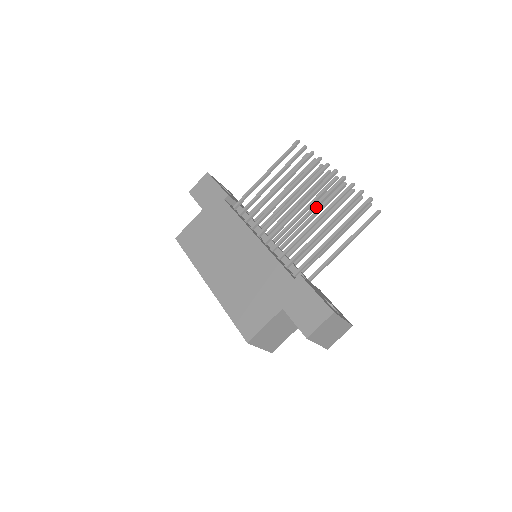
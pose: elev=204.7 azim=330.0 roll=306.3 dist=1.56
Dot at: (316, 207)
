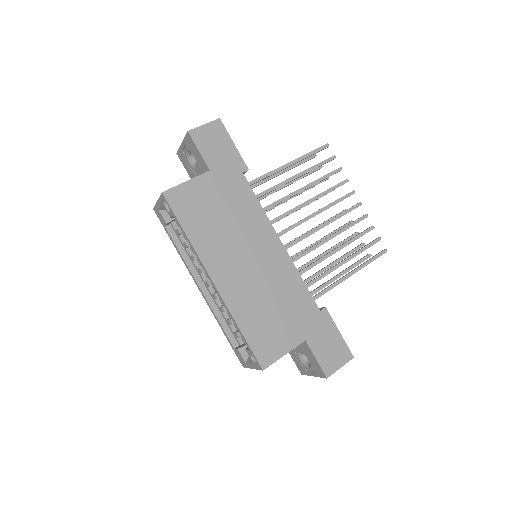
Dot at: (338, 234)
